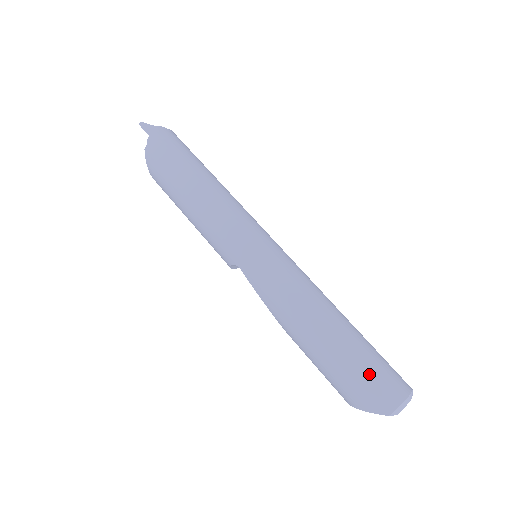
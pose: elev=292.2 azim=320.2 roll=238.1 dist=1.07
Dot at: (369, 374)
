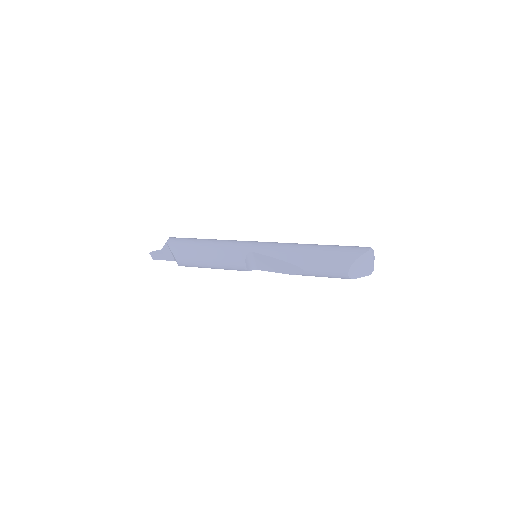
Dot at: (347, 246)
